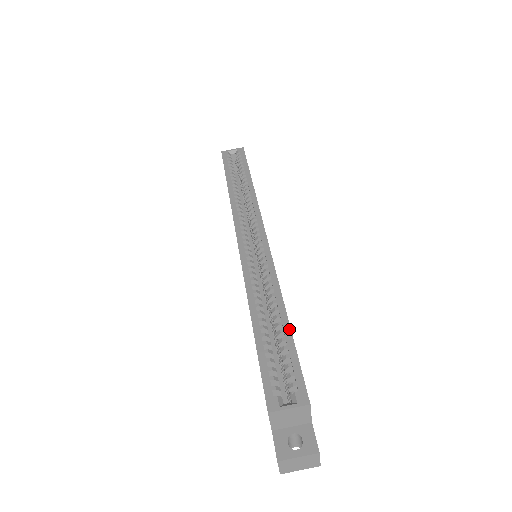
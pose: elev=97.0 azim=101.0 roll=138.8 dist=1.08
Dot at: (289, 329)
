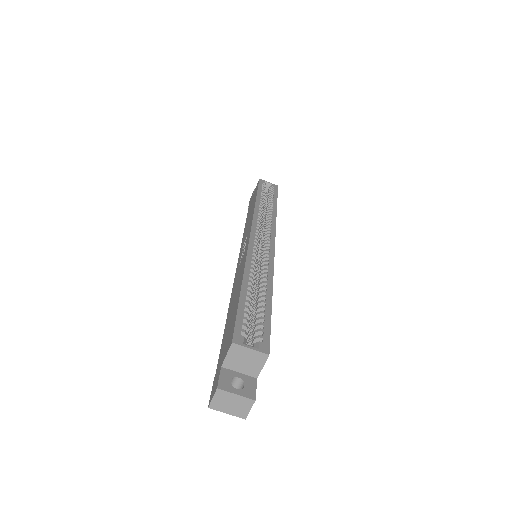
Dot at: (271, 303)
